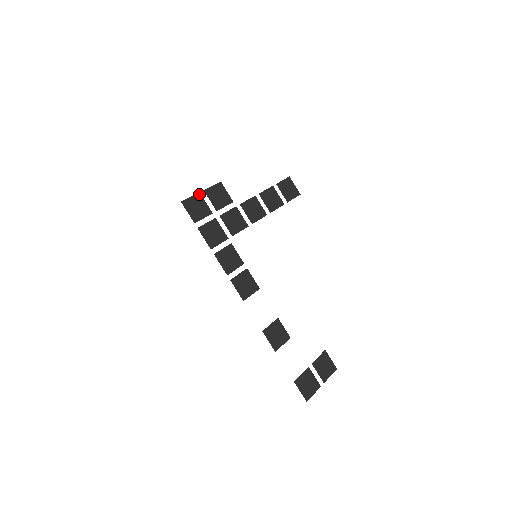
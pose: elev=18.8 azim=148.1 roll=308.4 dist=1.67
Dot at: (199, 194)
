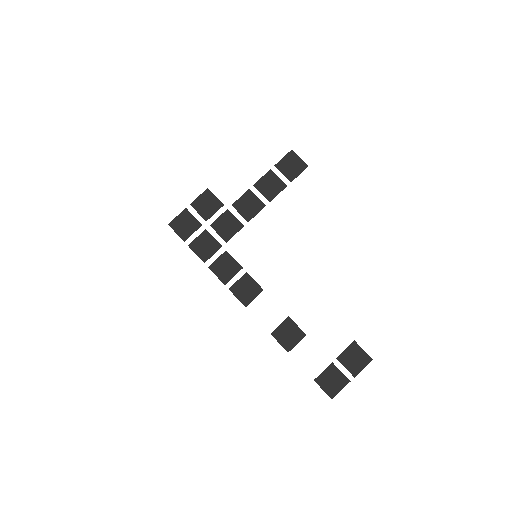
Dot at: (185, 210)
